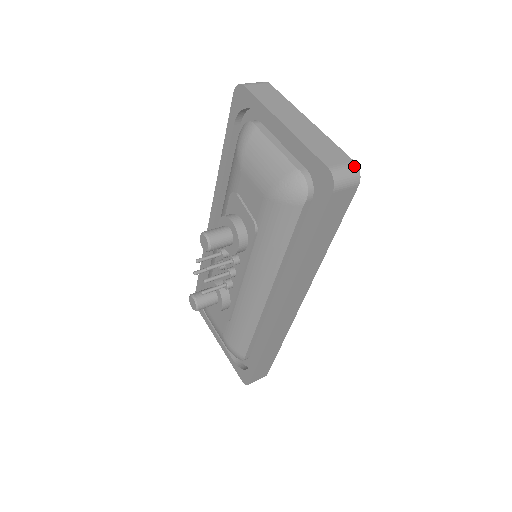
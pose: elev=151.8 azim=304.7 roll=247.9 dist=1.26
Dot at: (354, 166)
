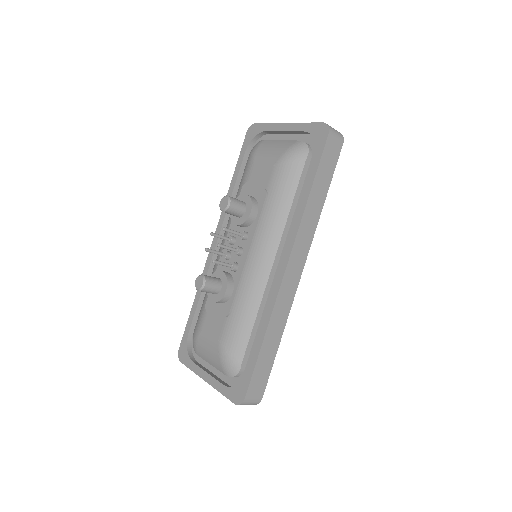
Dot at: (339, 132)
